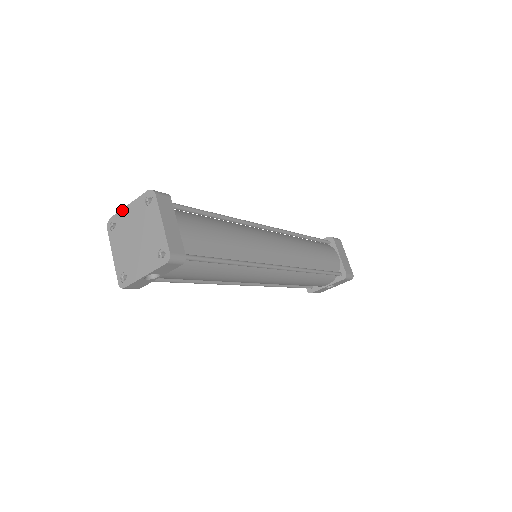
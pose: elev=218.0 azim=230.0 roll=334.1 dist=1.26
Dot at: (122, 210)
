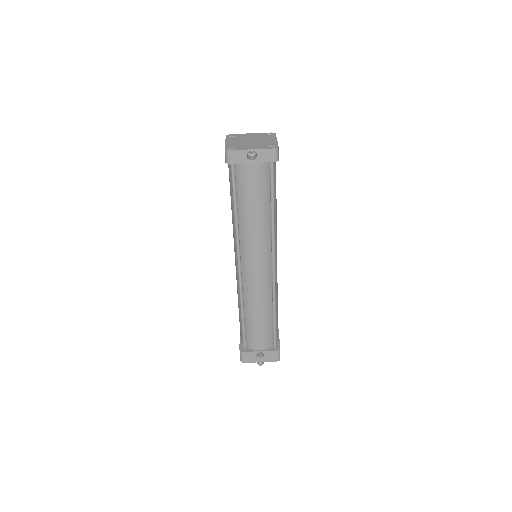
Dot at: (244, 134)
